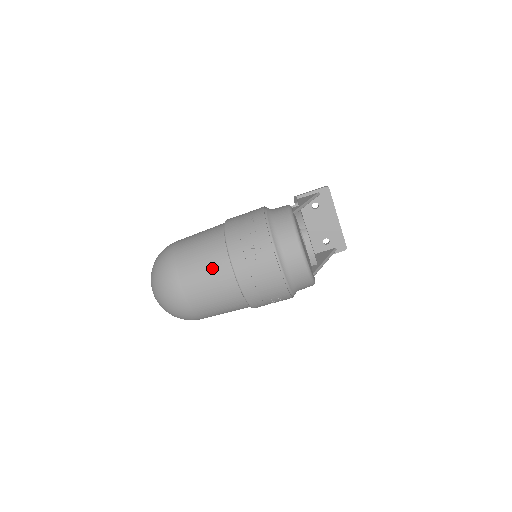
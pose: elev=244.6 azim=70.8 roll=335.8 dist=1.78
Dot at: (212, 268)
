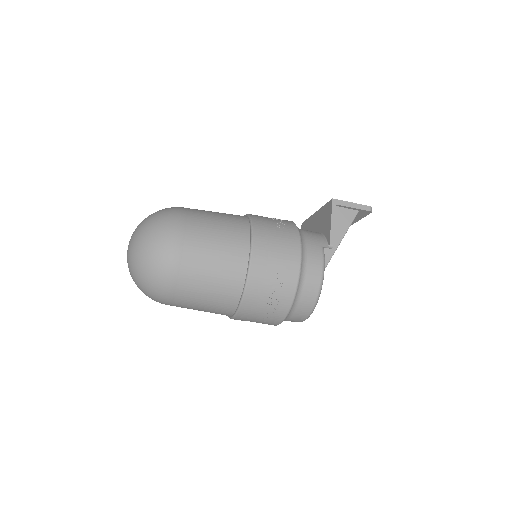
Dot at: (214, 307)
